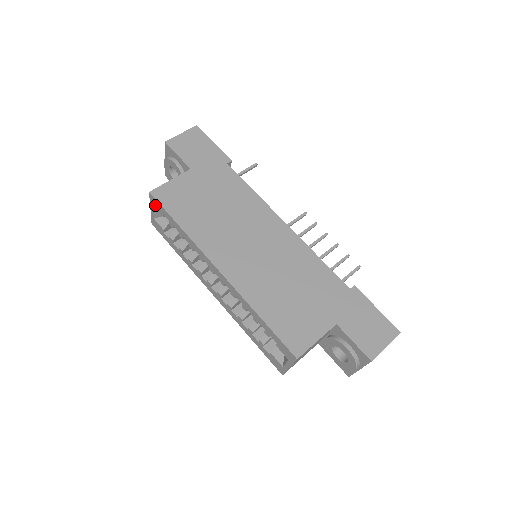
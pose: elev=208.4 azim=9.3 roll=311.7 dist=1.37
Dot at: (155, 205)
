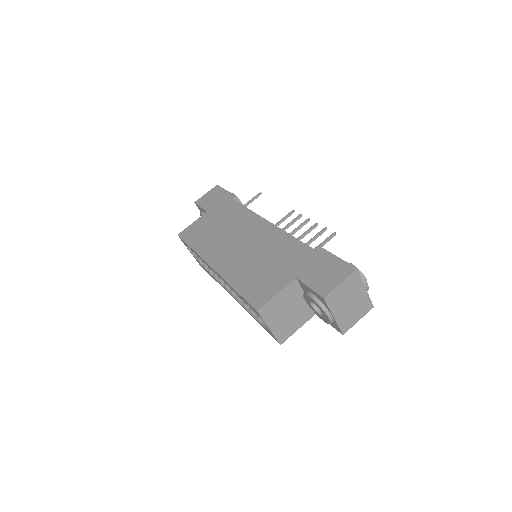
Dot at: (184, 243)
